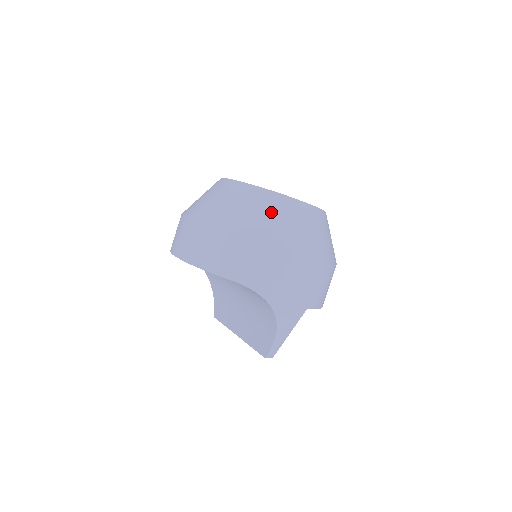
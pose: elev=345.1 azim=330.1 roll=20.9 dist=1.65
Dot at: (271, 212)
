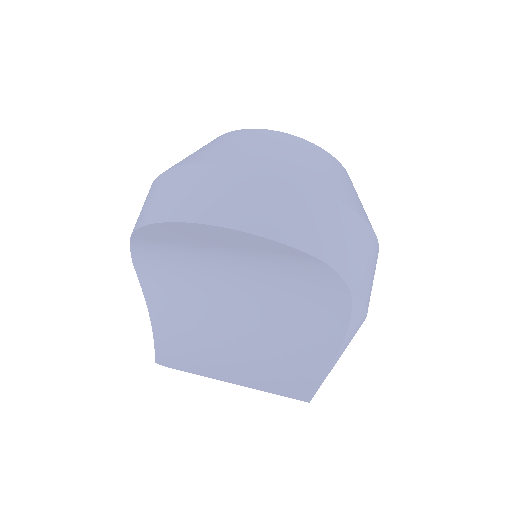
Dot at: (338, 174)
